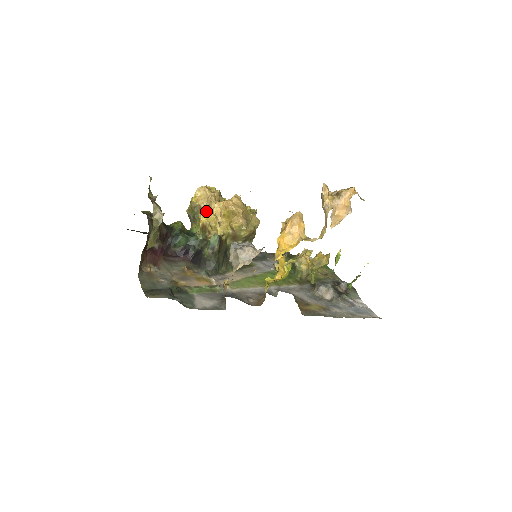
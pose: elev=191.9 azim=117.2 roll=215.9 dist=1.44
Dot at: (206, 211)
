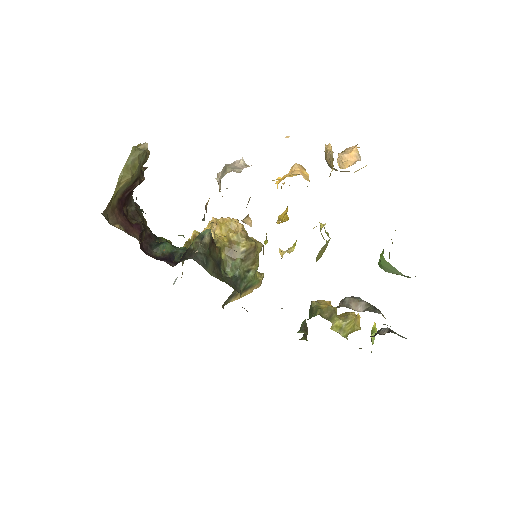
Dot at: occluded
